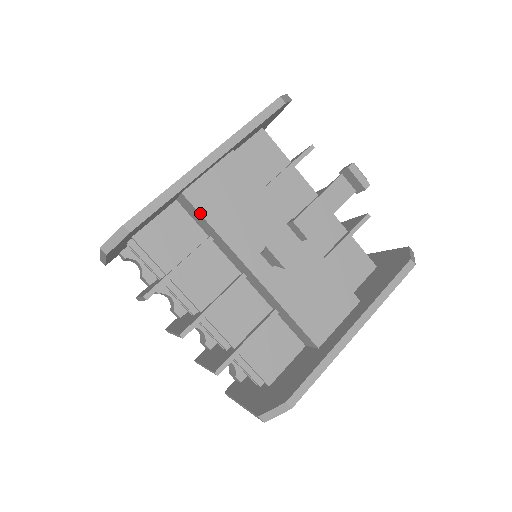
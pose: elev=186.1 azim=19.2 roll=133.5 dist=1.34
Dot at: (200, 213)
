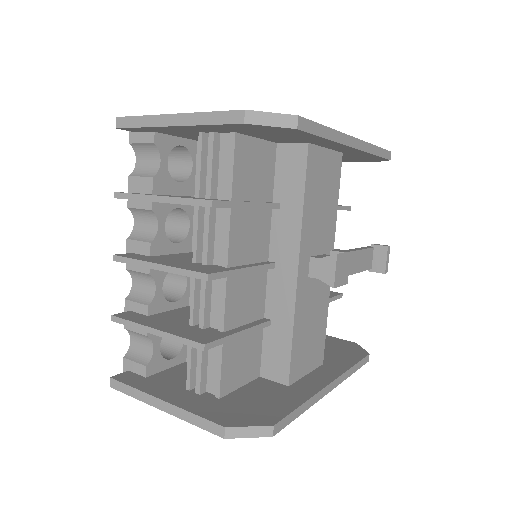
Dot at: (306, 175)
